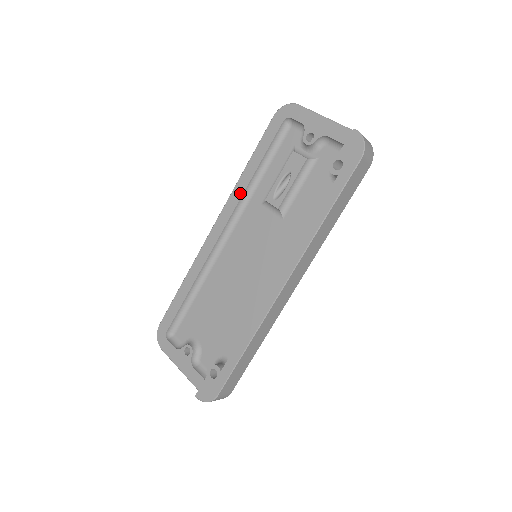
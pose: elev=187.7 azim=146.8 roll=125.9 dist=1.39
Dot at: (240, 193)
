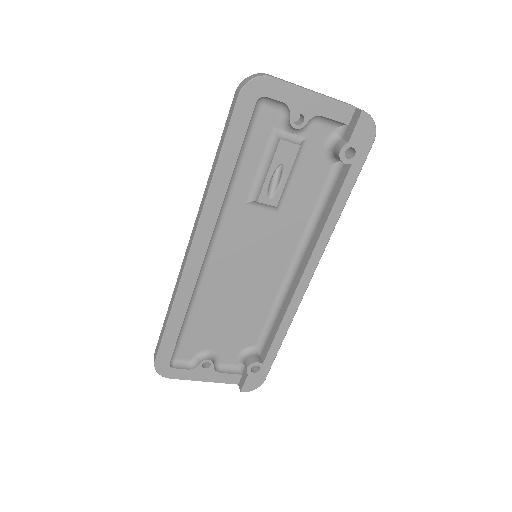
Dot at: (219, 202)
